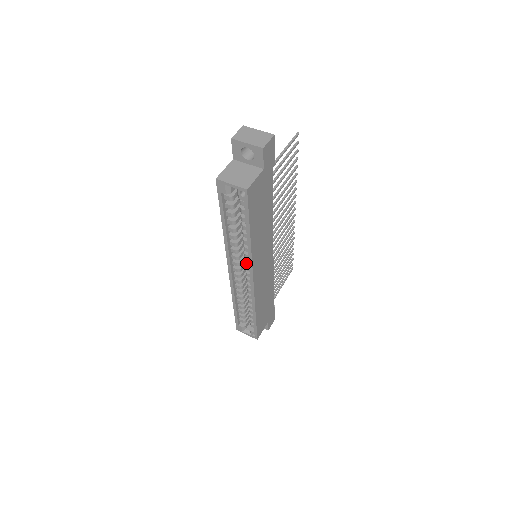
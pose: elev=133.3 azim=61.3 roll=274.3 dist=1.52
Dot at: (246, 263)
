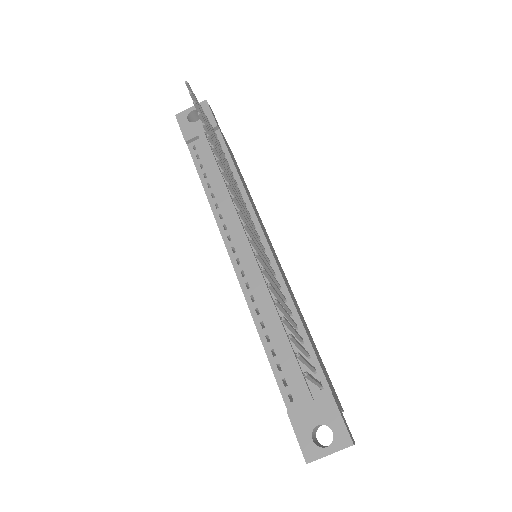
Dot at: occluded
